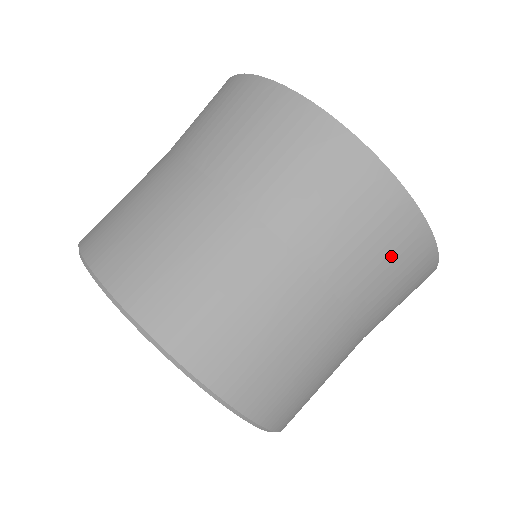
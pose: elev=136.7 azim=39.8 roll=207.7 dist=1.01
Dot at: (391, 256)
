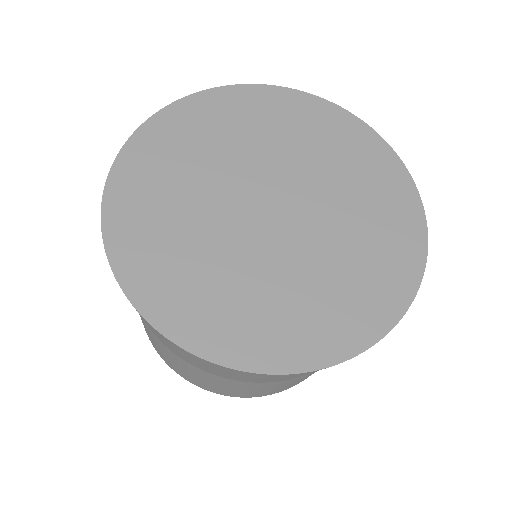
Dot at: (254, 377)
